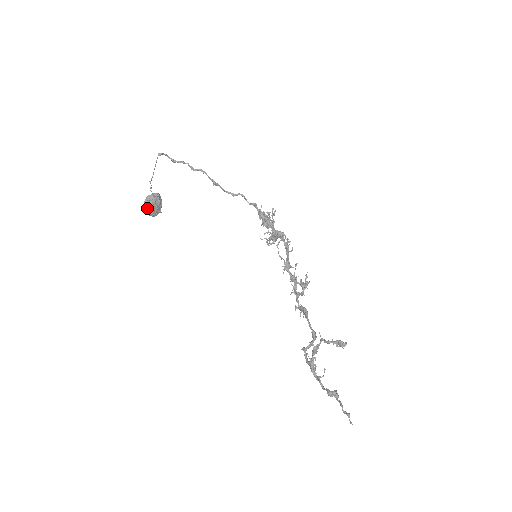
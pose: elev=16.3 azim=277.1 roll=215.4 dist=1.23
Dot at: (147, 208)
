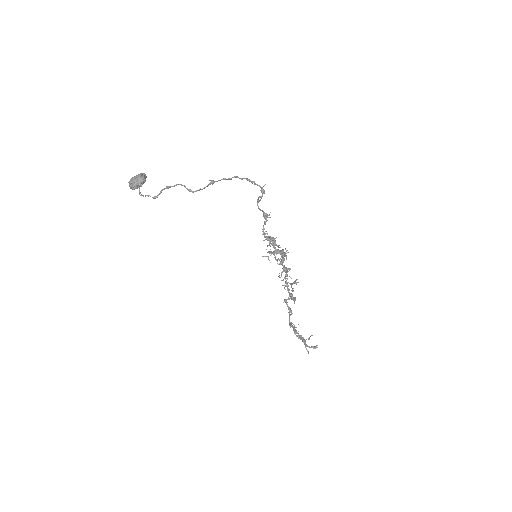
Dot at: (133, 189)
